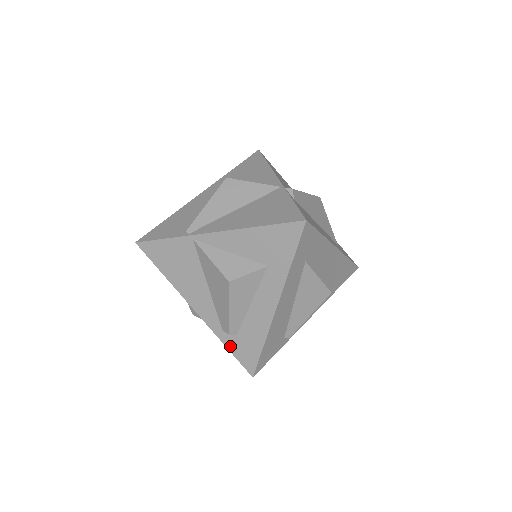
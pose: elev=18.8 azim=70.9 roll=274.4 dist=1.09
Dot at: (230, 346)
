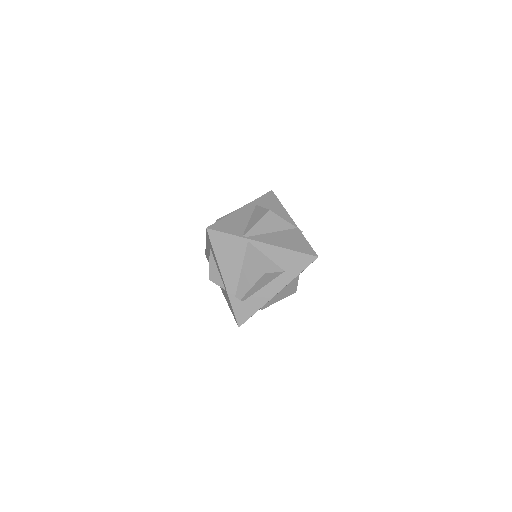
Dot at: (235, 306)
